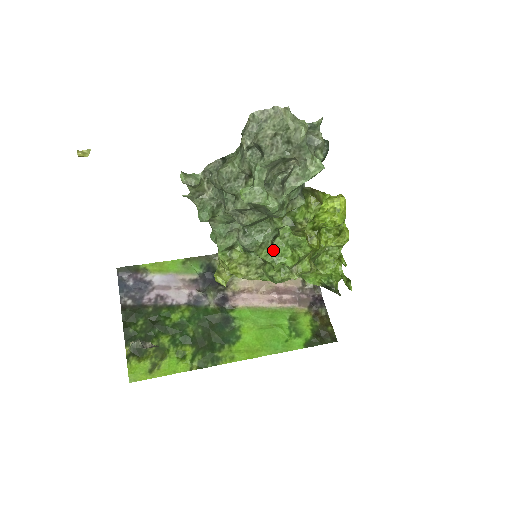
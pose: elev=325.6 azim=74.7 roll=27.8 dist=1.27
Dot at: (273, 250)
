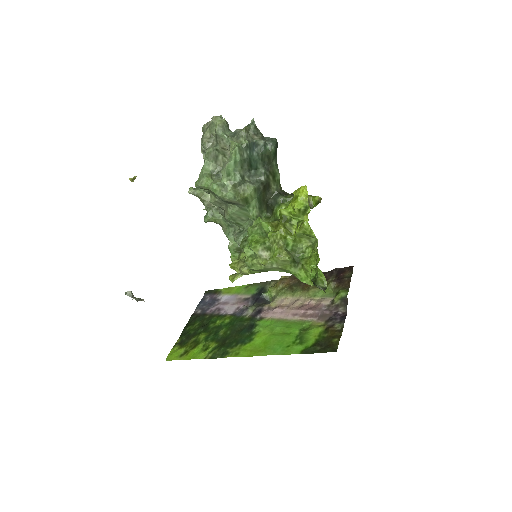
Dot at: (246, 238)
